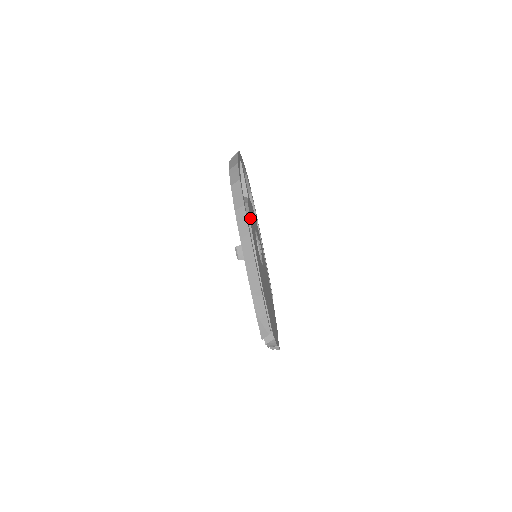
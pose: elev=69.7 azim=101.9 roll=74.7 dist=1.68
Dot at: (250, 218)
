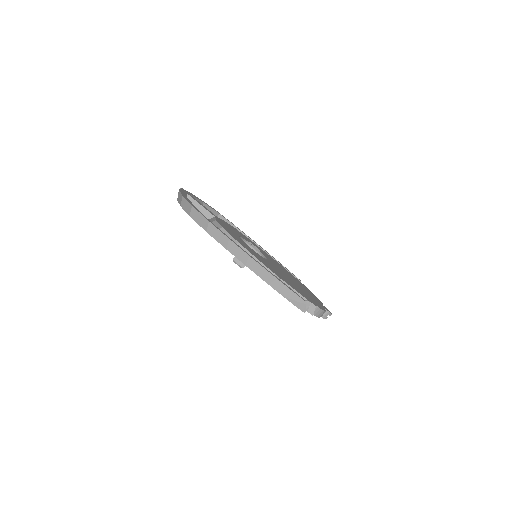
Dot at: occluded
